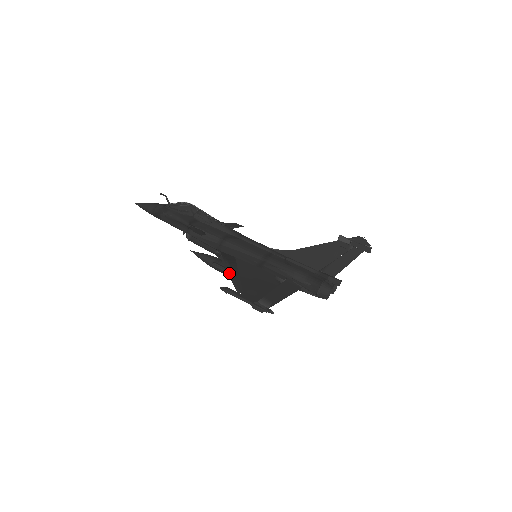
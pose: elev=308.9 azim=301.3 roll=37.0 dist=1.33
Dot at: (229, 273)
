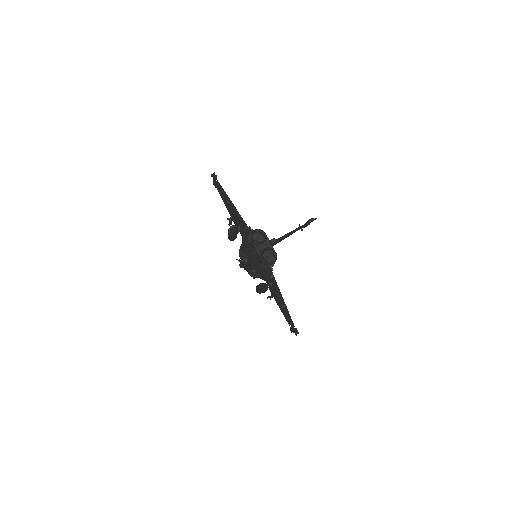
Dot at: (228, 210)
